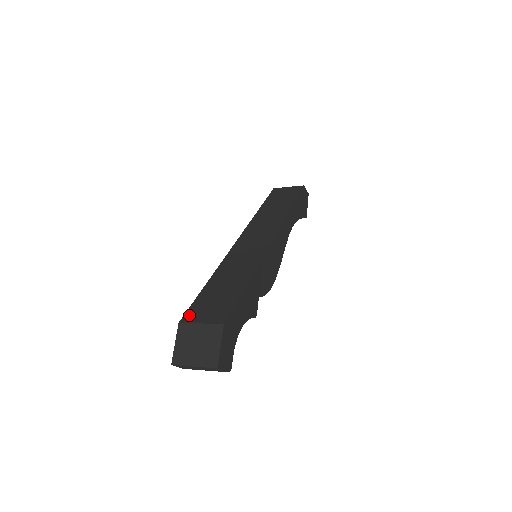
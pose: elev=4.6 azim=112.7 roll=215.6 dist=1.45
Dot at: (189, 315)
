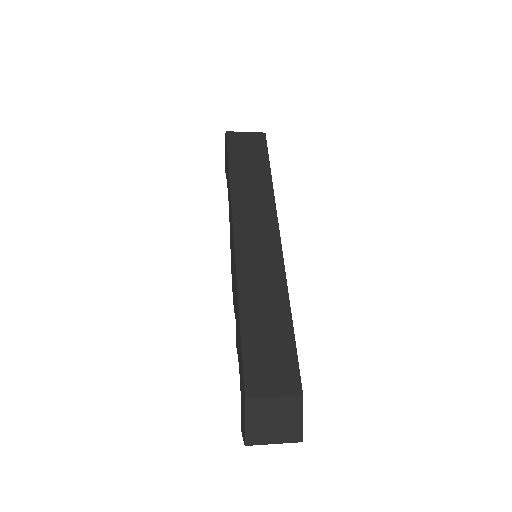
Dot at: (251, 384)
